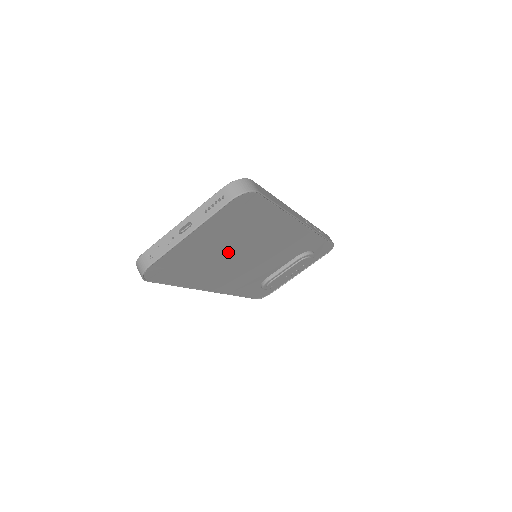
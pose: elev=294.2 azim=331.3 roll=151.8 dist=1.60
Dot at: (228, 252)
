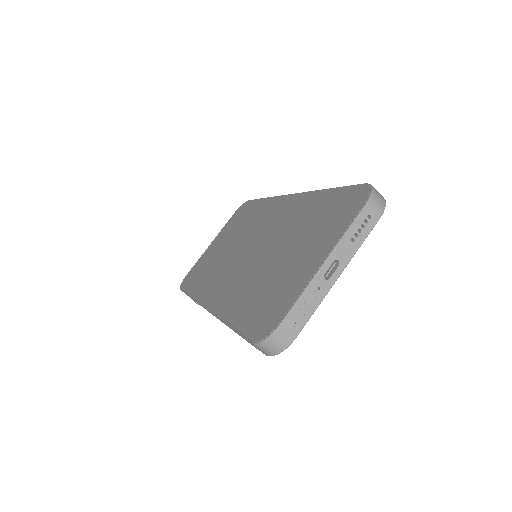
Dot at: occluded
